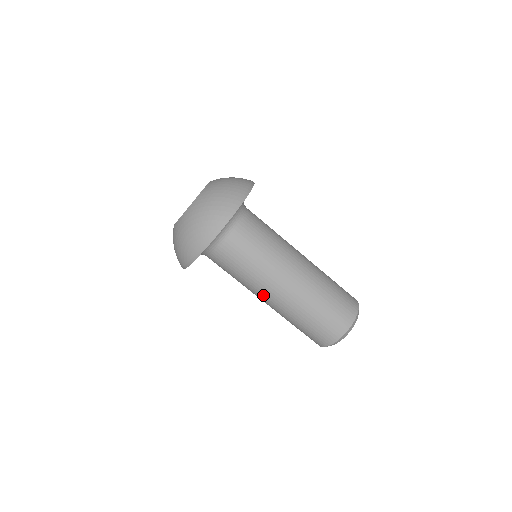
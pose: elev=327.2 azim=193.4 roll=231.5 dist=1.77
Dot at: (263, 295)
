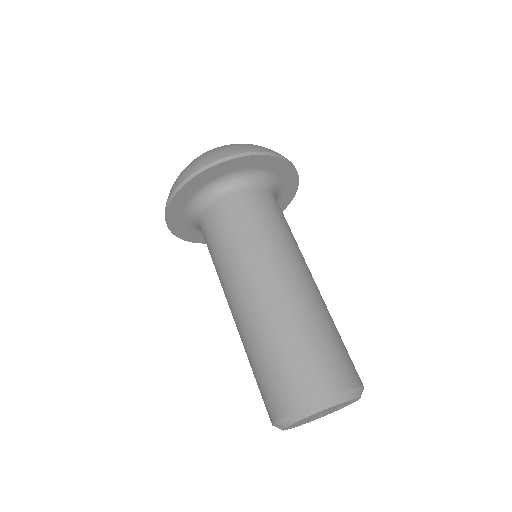
Dot at: occluded
